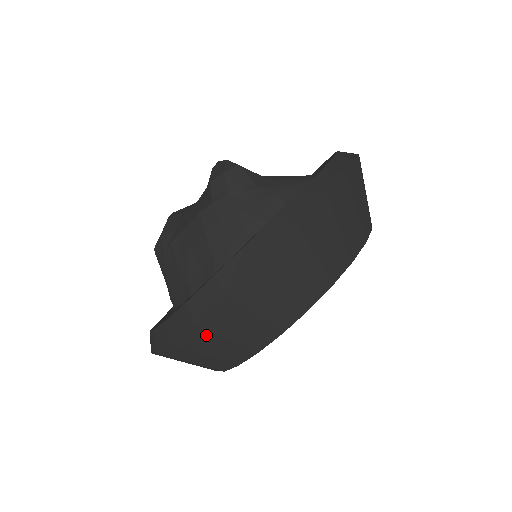
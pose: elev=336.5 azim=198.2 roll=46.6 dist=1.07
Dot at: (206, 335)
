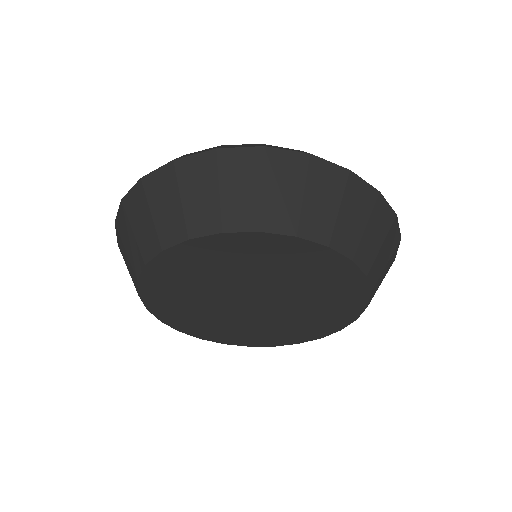
Dot at: (171, 182)
